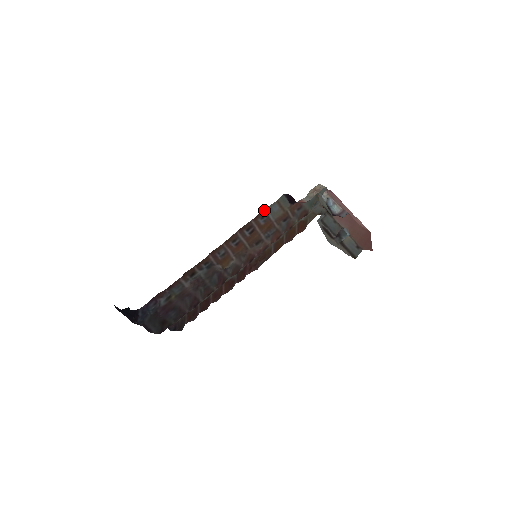
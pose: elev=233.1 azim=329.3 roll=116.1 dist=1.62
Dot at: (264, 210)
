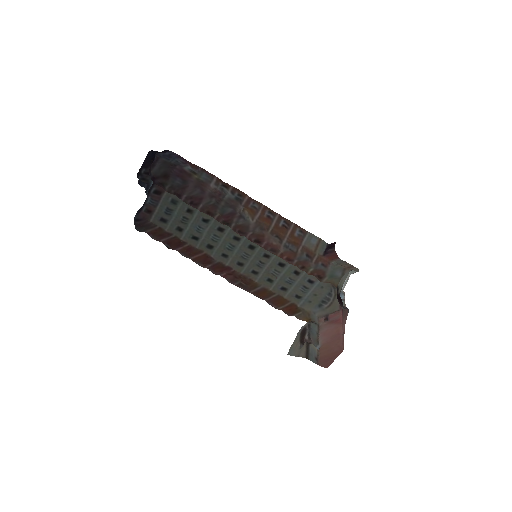
Dot at: (307, 231)
